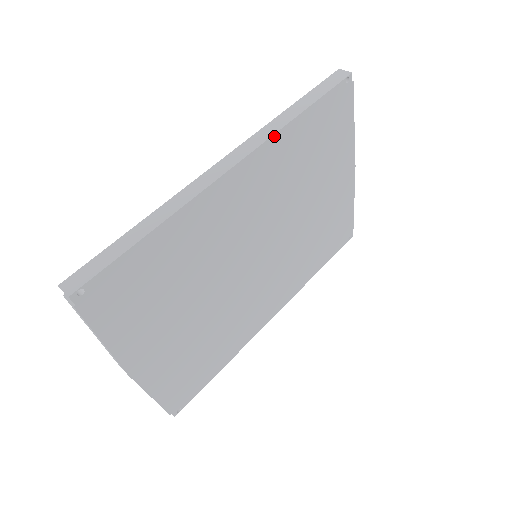
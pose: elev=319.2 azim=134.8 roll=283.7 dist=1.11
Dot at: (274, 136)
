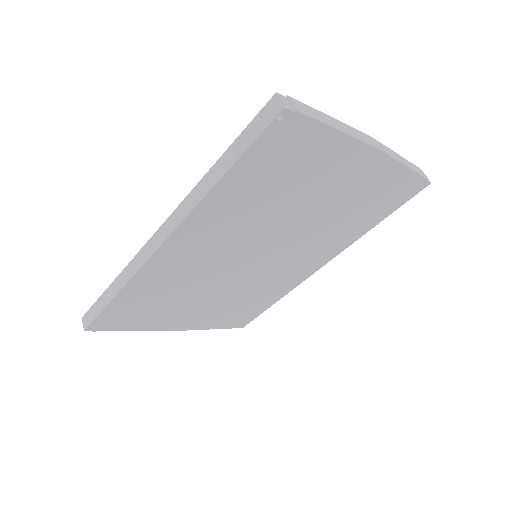
Dot at: (195, 209)
